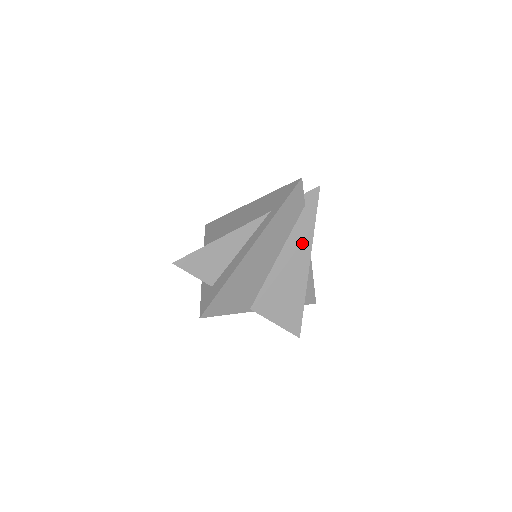
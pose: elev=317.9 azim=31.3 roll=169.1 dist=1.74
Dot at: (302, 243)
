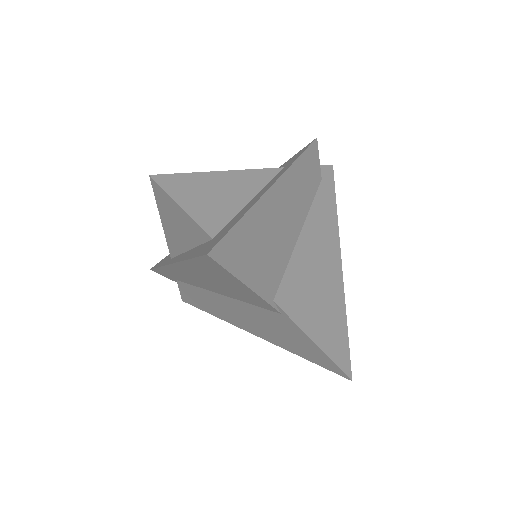
Dot at: (327, 225)
